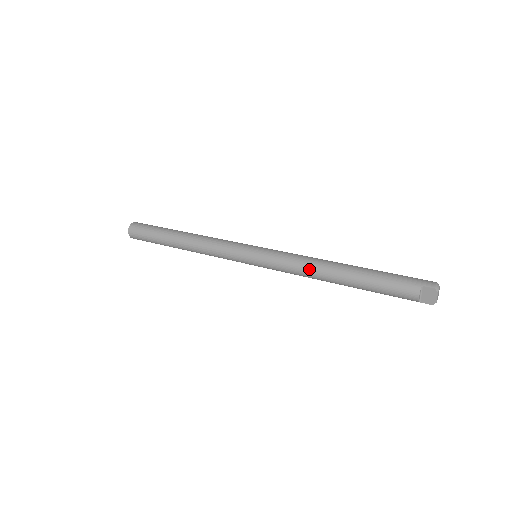
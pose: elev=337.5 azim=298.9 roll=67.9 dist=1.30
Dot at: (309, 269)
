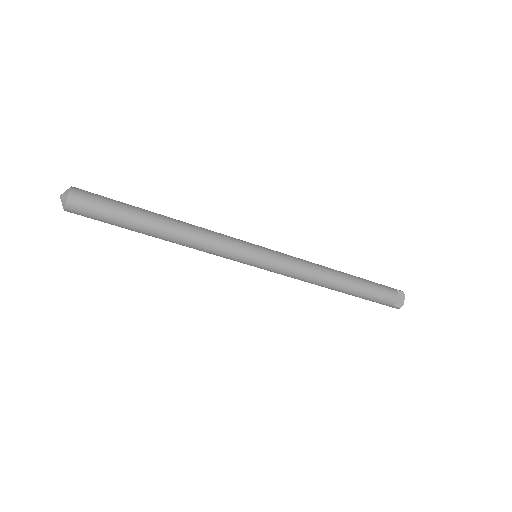
Dot at: (318, 269)
